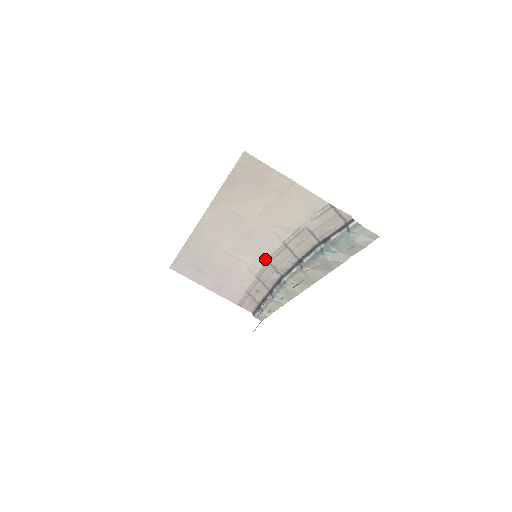
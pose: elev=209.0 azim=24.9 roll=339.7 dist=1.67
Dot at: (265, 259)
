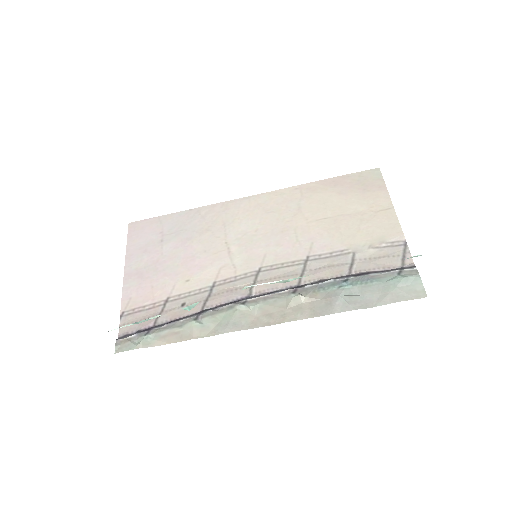
Dot at: (259, 266)
